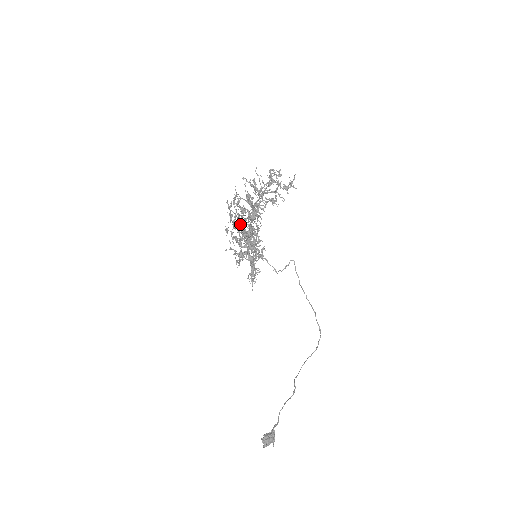
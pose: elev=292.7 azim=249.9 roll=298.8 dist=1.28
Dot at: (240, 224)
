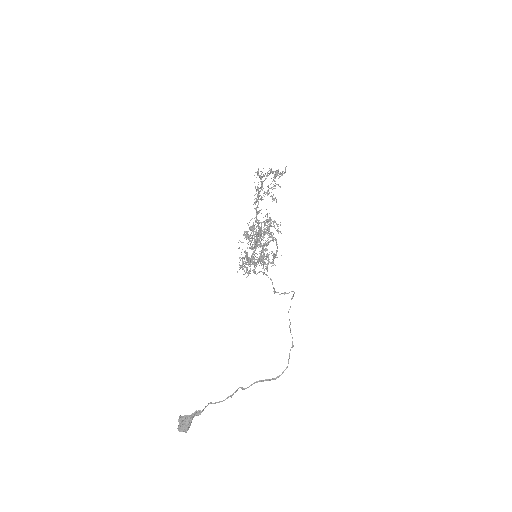
Dot at: occluded
